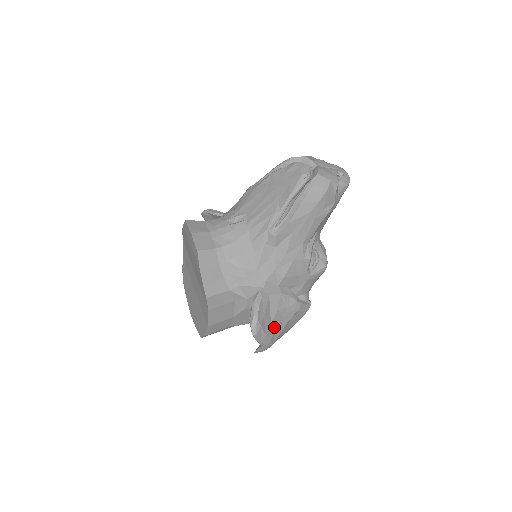
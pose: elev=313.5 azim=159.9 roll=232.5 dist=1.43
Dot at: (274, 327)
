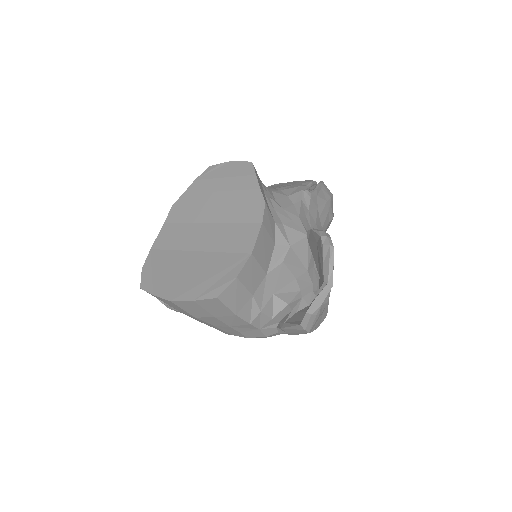
Dot at: occluded
